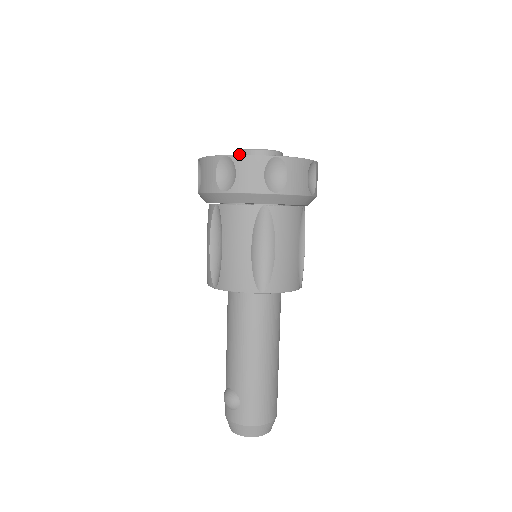
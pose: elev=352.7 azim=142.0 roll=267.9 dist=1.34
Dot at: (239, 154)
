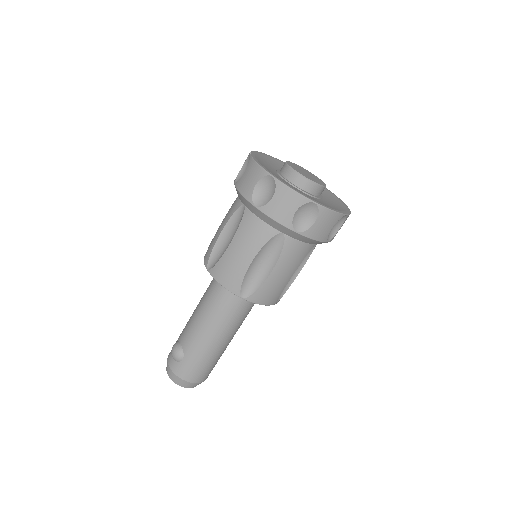
Dot at: (284, 183)
